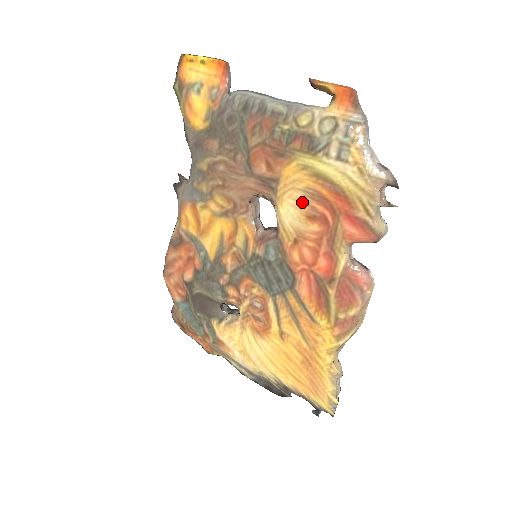
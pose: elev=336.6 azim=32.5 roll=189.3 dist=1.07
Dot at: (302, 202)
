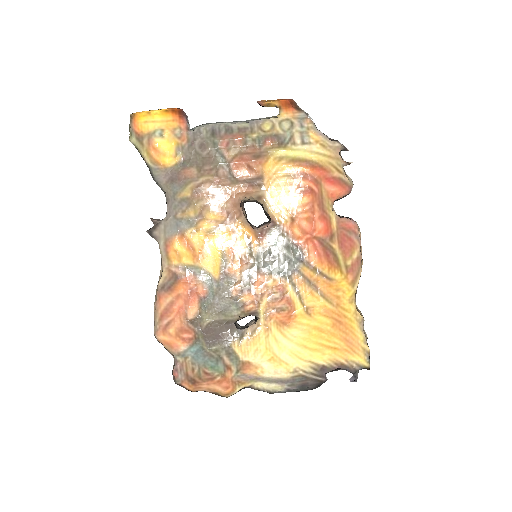
Dot at: (288, 185)
